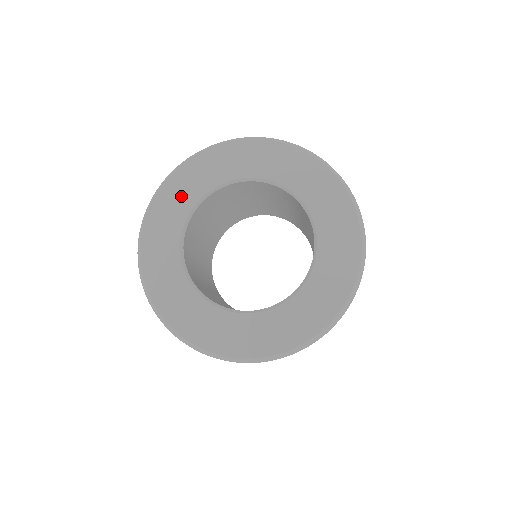
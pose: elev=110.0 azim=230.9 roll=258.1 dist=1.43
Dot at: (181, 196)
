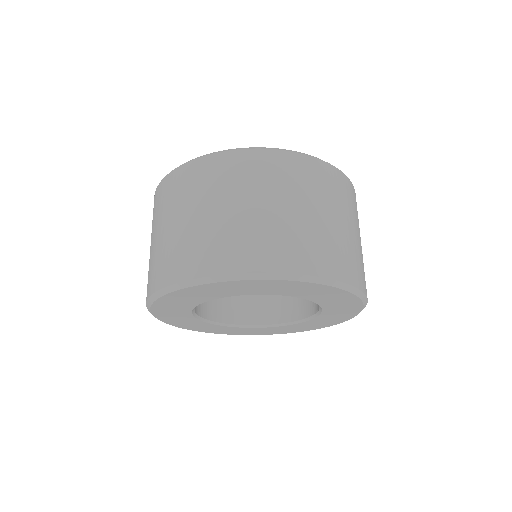
Dot at: (176, 316)
